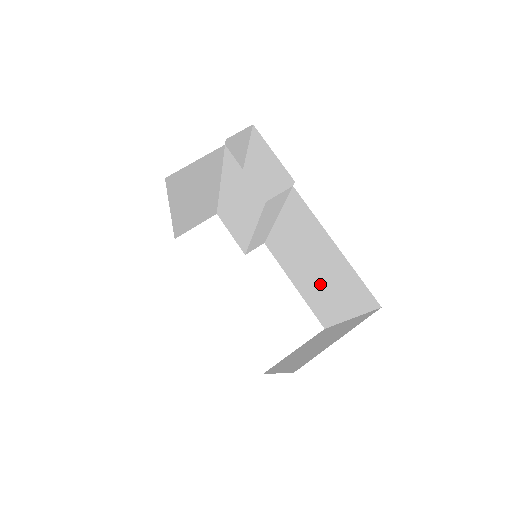
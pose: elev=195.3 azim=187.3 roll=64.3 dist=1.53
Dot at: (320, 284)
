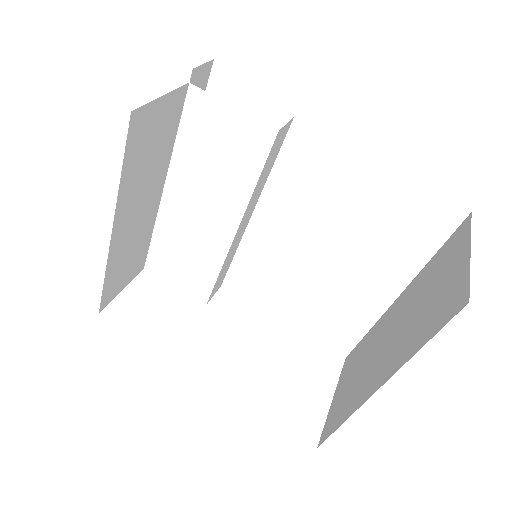
Dot at: (341, 271)
